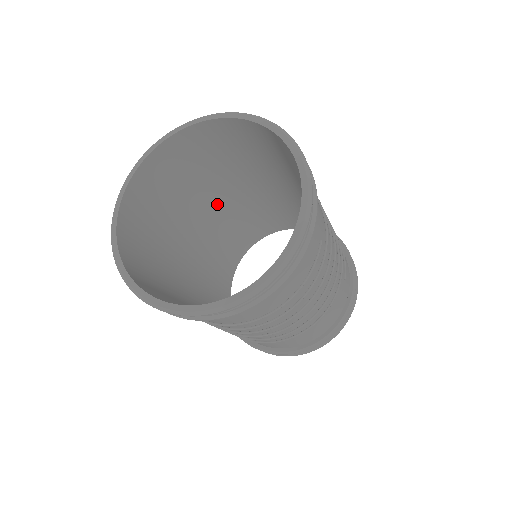
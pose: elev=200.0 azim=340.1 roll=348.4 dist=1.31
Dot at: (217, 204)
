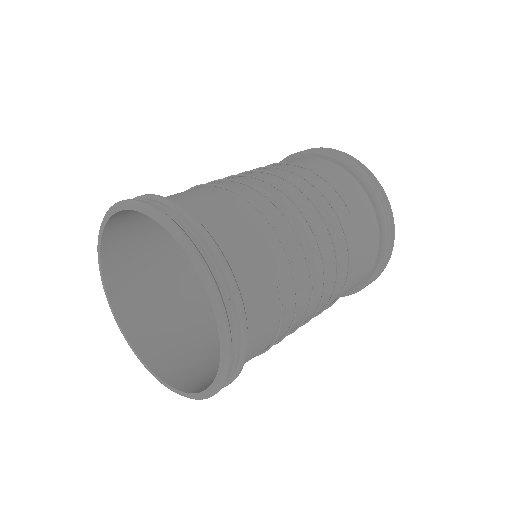
Dot at: occluded
